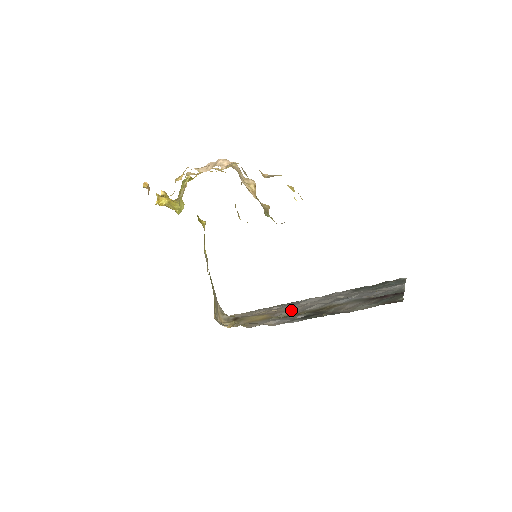
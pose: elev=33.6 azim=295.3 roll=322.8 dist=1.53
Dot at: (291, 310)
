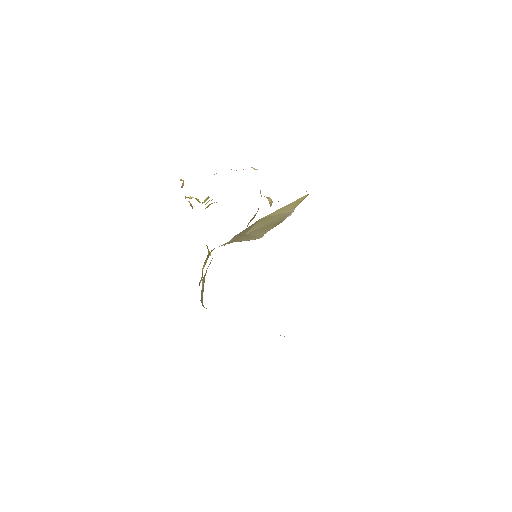
Dot at: occluded
